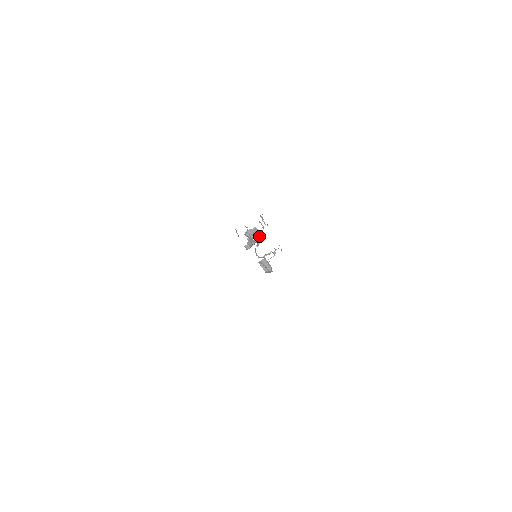
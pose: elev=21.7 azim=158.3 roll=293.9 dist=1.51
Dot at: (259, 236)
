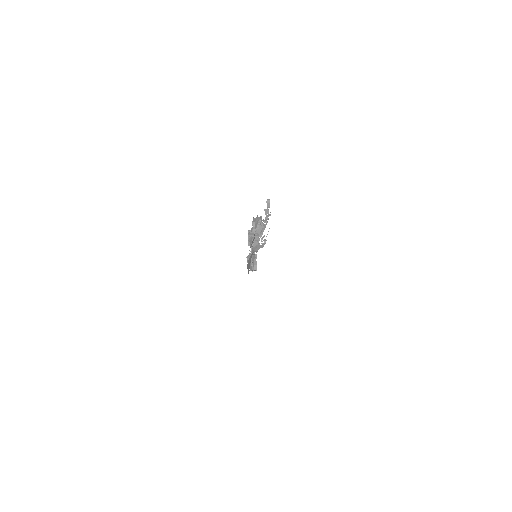
Dot at: (262, 229)
